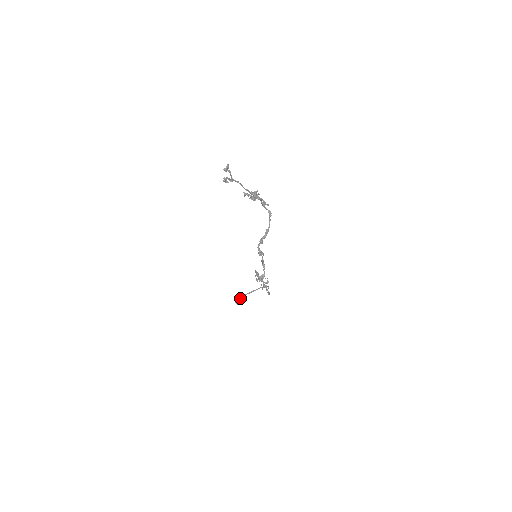
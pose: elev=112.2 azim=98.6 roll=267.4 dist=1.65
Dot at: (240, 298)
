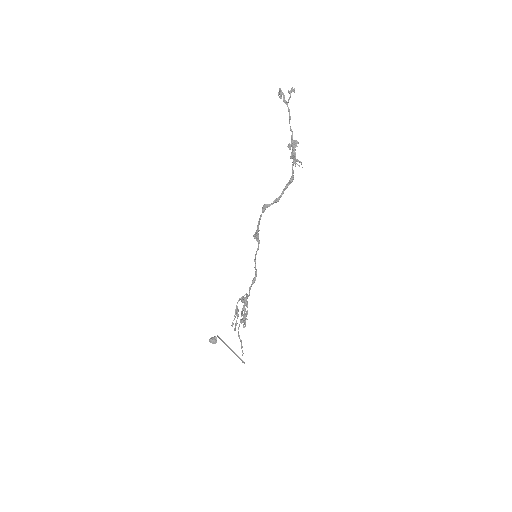
Dot at: (217, 336)
